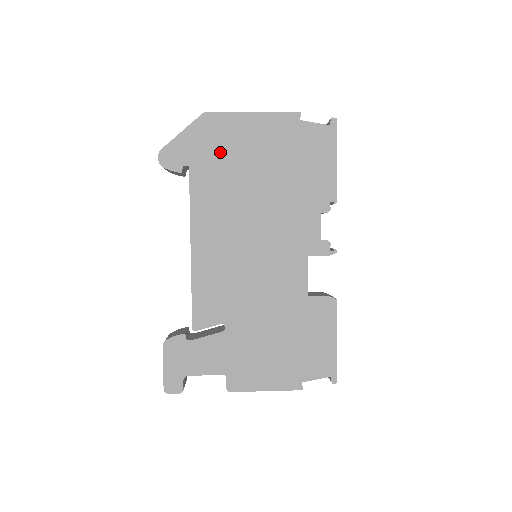
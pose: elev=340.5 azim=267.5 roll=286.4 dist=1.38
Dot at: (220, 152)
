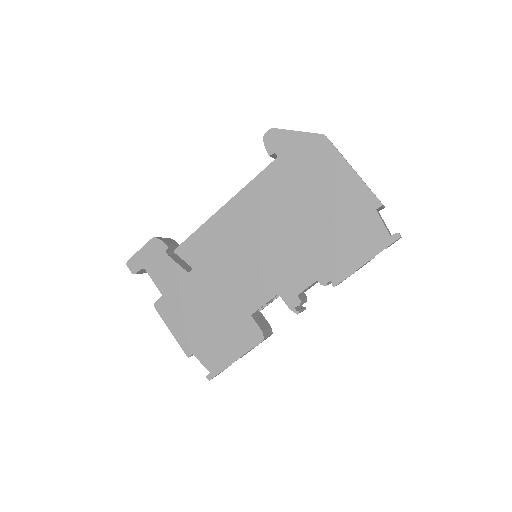
Dot at: (304, 170)
